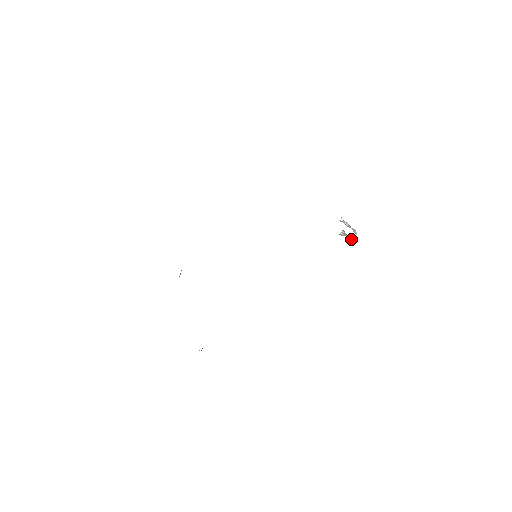
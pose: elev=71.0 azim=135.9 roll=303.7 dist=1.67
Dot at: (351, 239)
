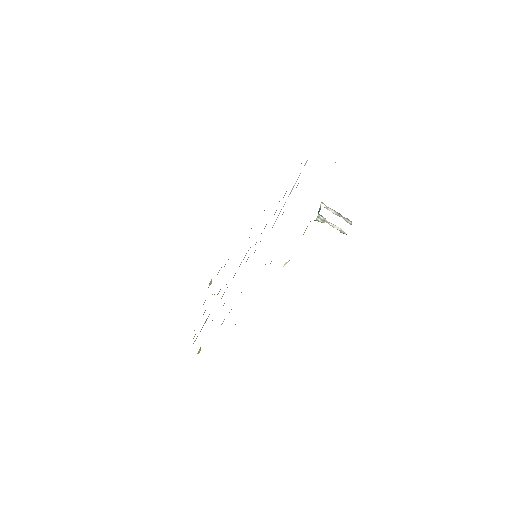
Dot at: (337, 228)
